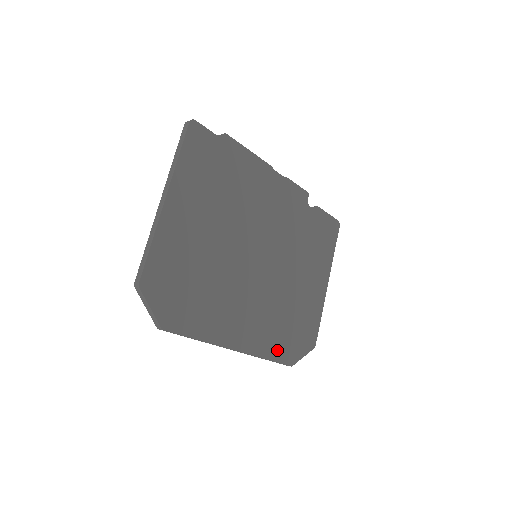
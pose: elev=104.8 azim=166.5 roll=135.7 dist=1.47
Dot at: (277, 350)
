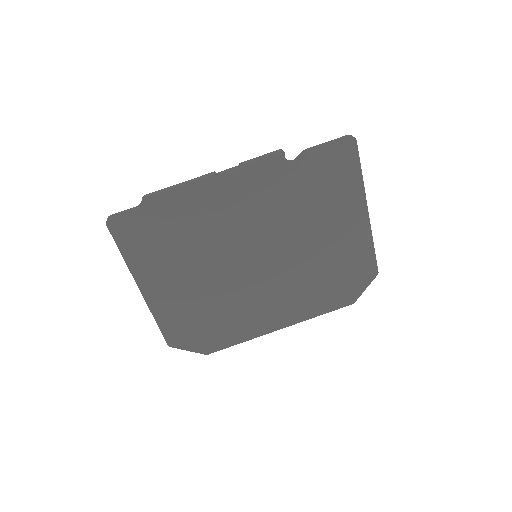
Dot at: (327, 304)
